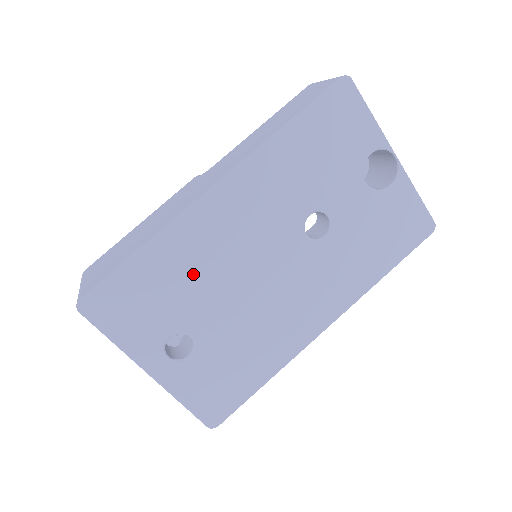
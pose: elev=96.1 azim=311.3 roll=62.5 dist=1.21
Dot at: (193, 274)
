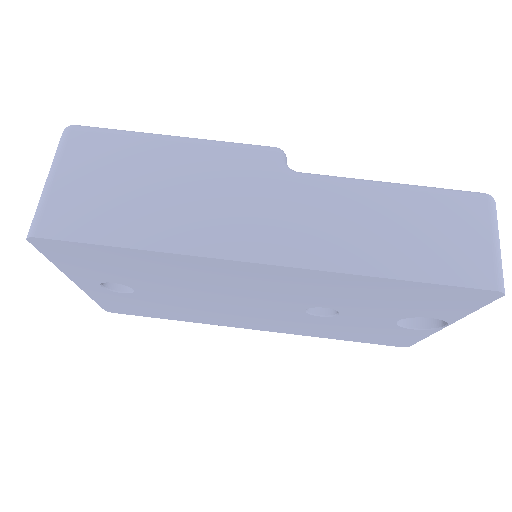
Dot at: (174, 278)
